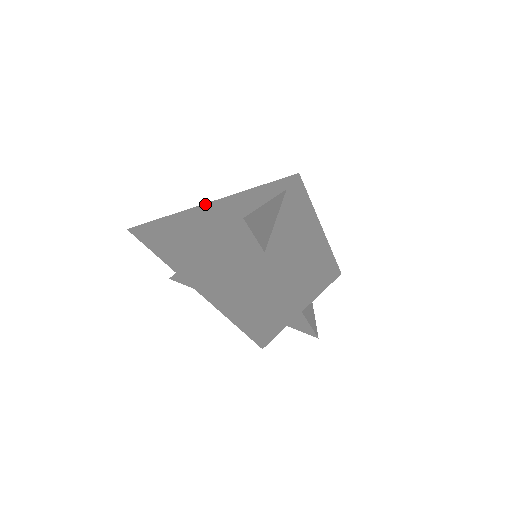
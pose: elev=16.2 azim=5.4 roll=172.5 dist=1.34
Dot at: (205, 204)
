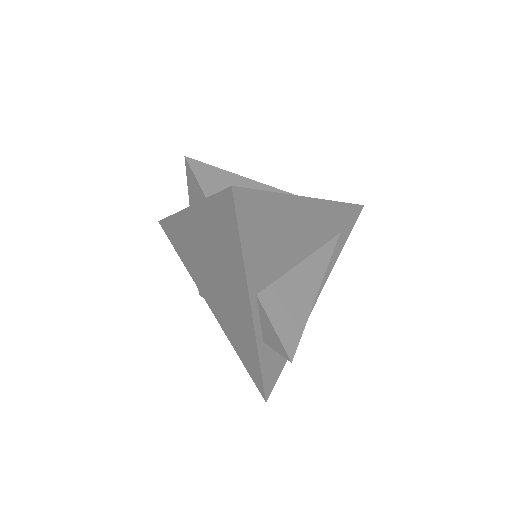
Dot at: occluded
